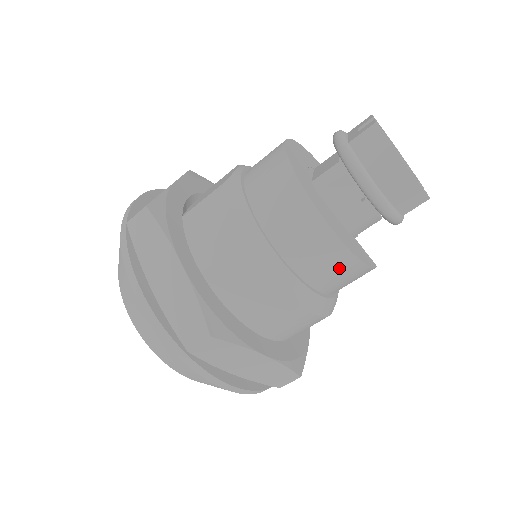
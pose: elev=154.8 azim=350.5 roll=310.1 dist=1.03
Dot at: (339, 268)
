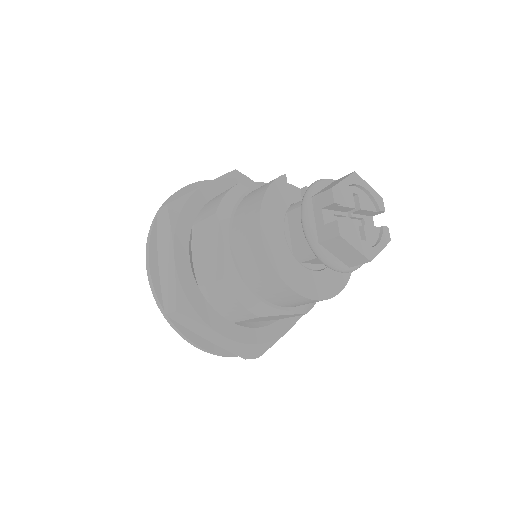
Dot at: occluded
